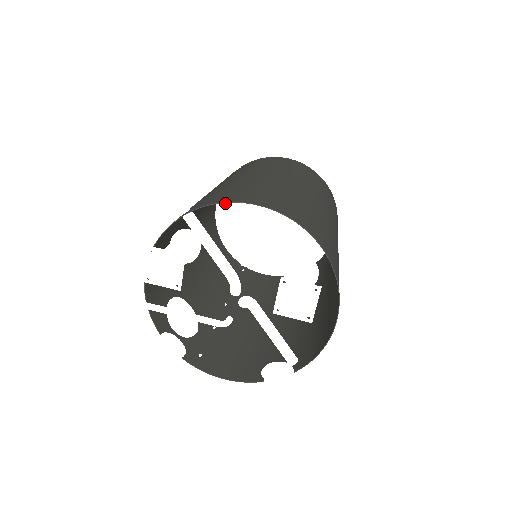
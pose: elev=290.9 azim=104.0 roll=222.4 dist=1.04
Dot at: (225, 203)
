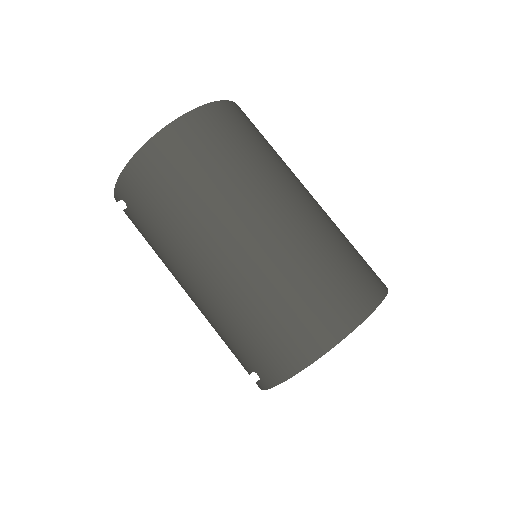
Dot at: (294, 382)
